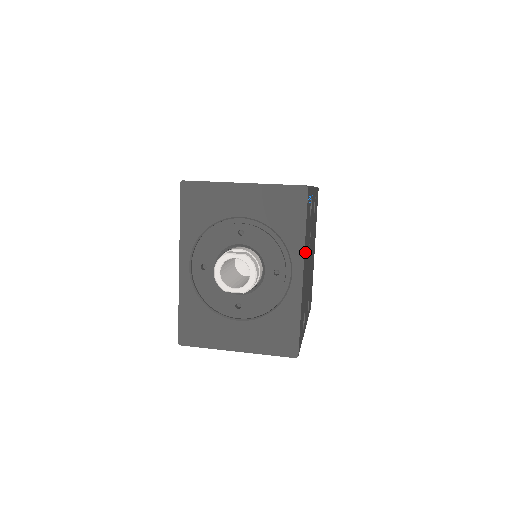
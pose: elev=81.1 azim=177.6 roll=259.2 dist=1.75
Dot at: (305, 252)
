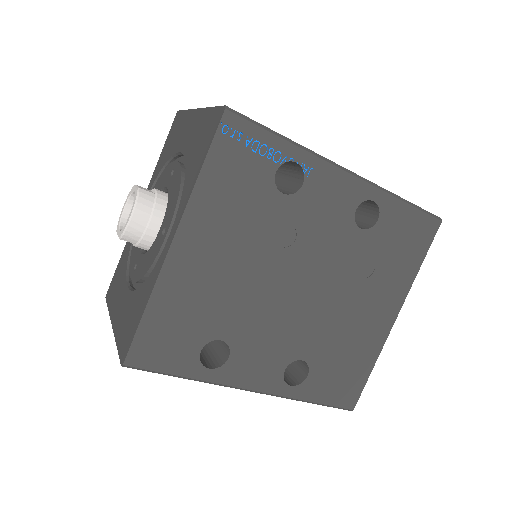
Dot at: (204, 217)
